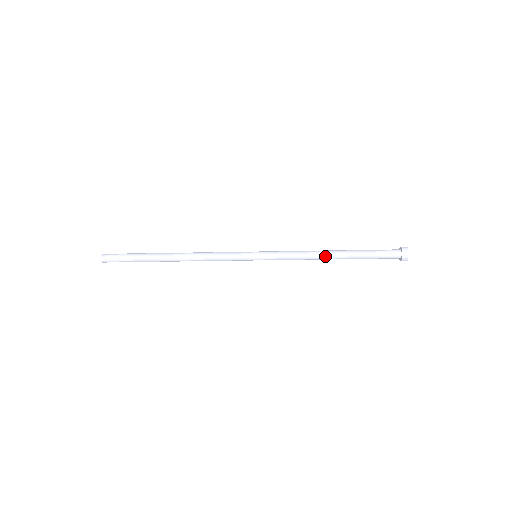
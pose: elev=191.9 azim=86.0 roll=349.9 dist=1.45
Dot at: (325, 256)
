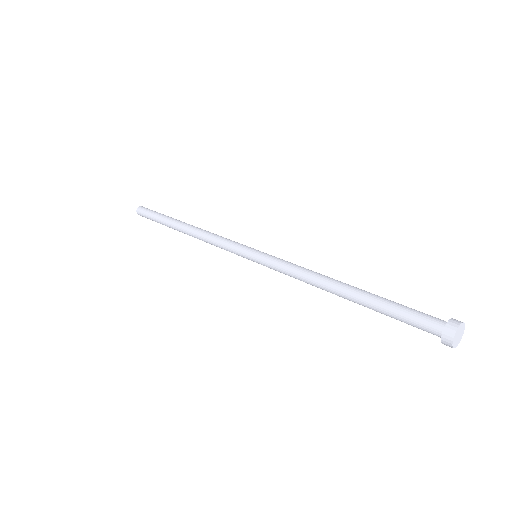
Dot at: (328, 287)
